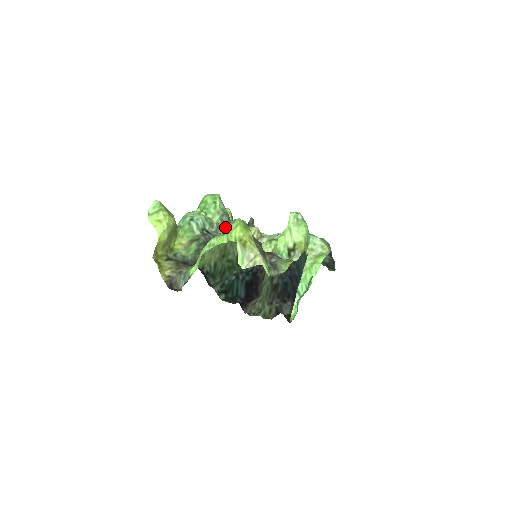
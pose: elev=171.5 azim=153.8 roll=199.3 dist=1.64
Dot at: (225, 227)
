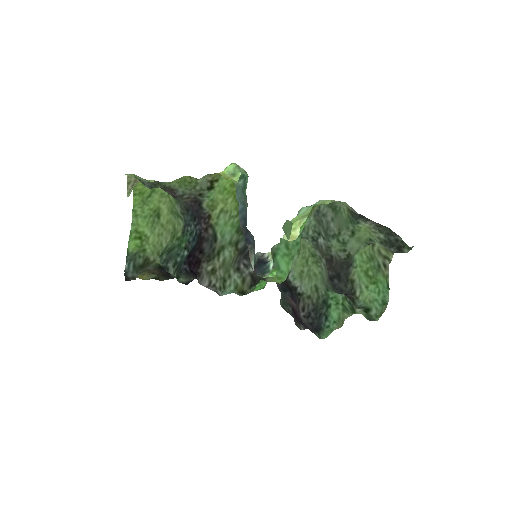
Dot at: occluded
